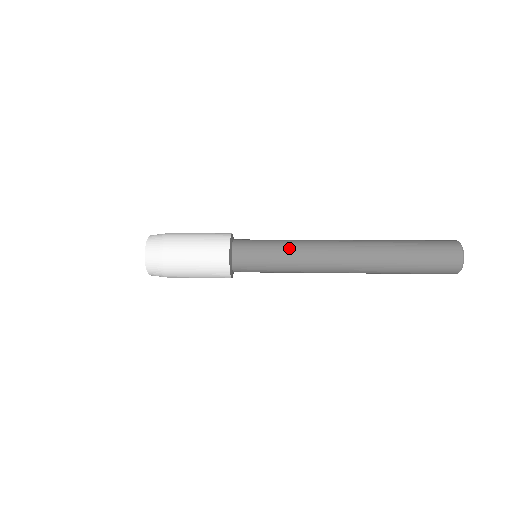
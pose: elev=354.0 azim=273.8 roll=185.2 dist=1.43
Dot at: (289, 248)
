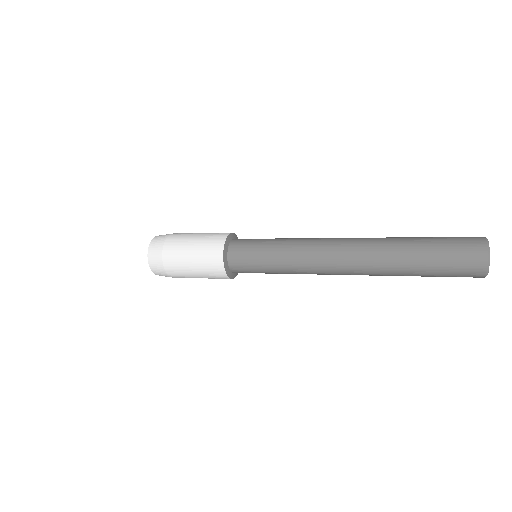
Dot at: (284, 257)
